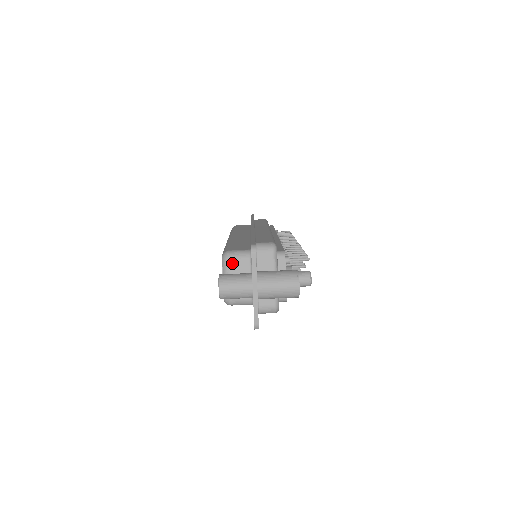
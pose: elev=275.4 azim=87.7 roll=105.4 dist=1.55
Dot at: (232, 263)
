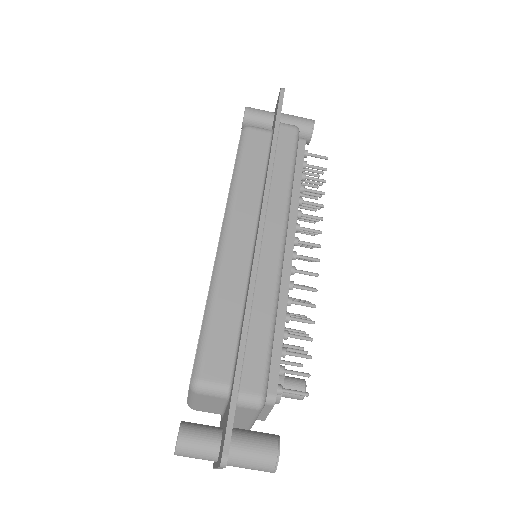
Dot at: (202, 396)
